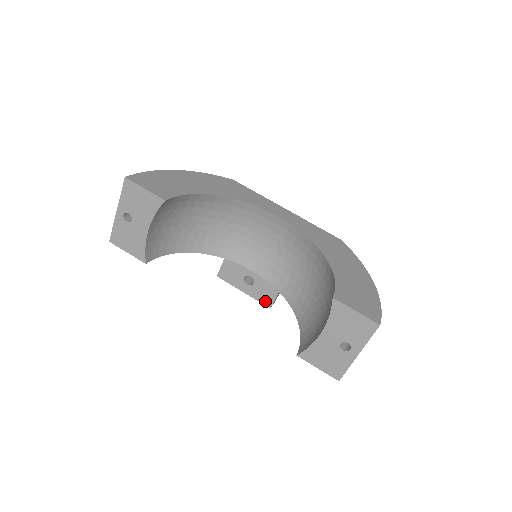
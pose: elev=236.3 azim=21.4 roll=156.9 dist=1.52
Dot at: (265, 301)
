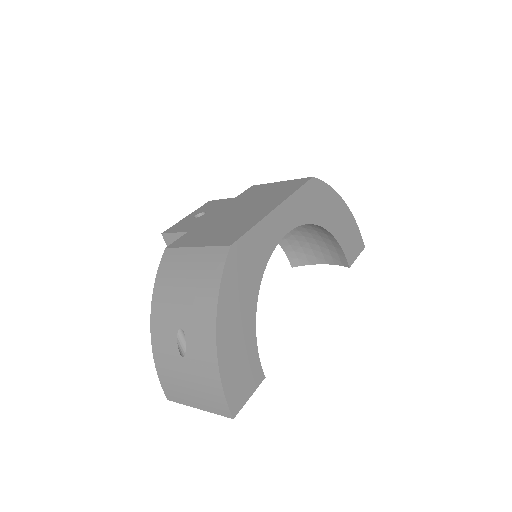
Dot at: occluded
